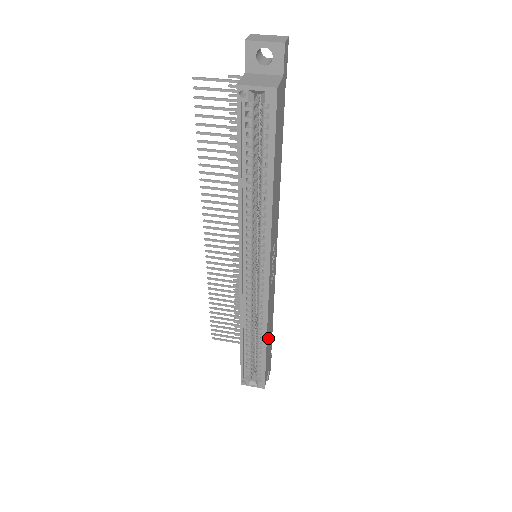
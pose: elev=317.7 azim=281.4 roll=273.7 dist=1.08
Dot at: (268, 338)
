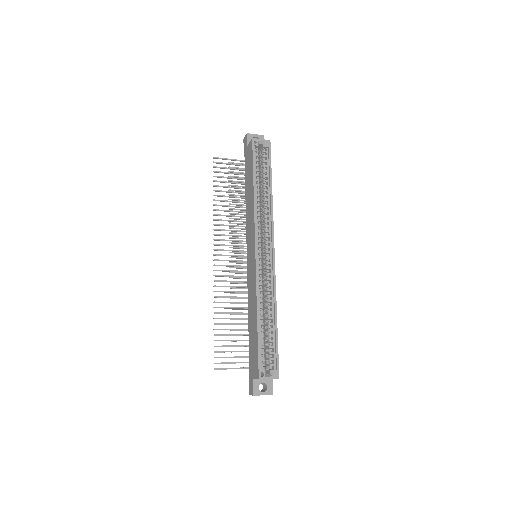
Dot at: occluded
